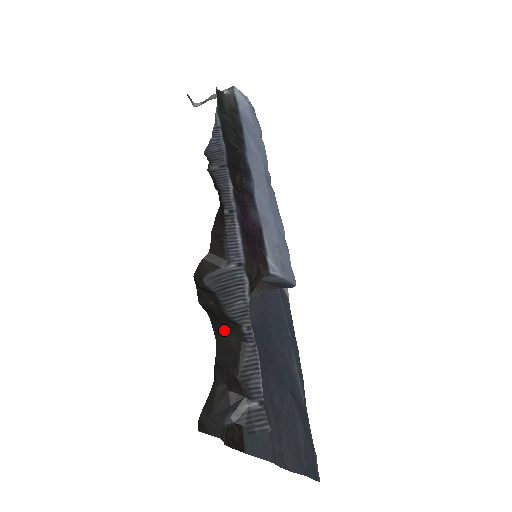
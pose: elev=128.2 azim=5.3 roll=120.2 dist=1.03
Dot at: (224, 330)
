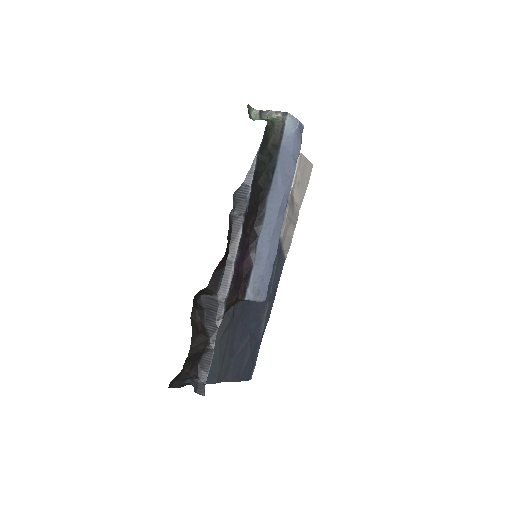
Dot at: (198, 341)
